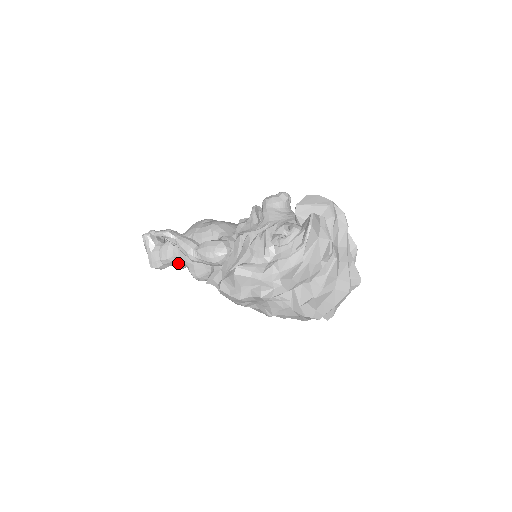
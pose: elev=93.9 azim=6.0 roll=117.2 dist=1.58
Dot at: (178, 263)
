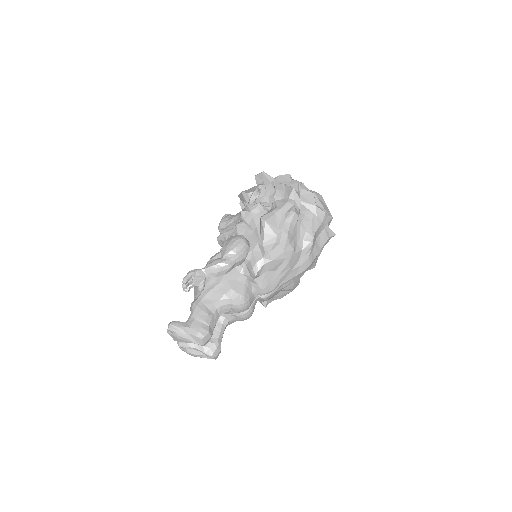
Dot at: (217, 317)
